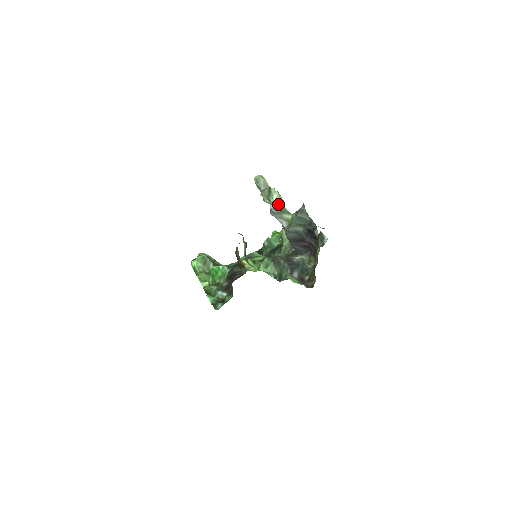
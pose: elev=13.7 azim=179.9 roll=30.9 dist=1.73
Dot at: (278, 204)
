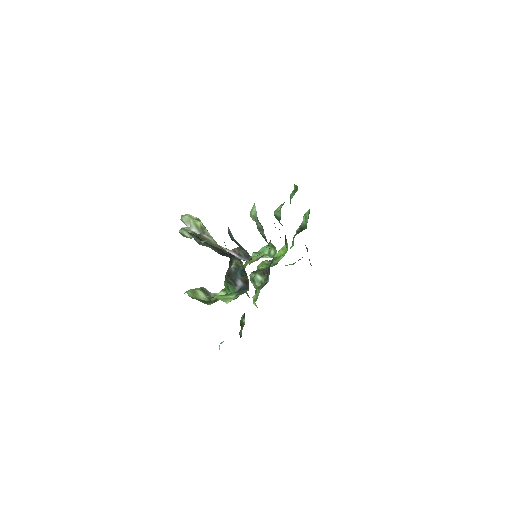
Dot at: (192, 237)
